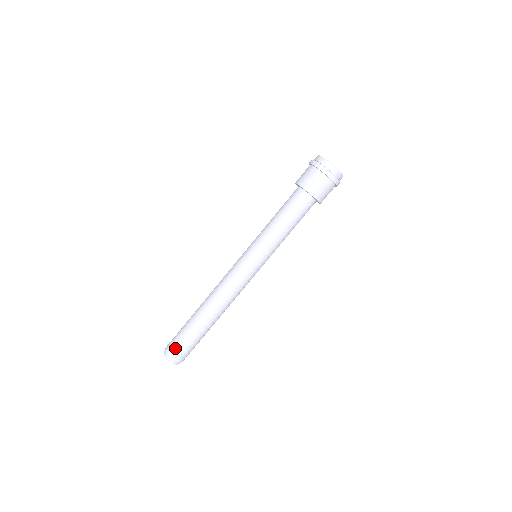
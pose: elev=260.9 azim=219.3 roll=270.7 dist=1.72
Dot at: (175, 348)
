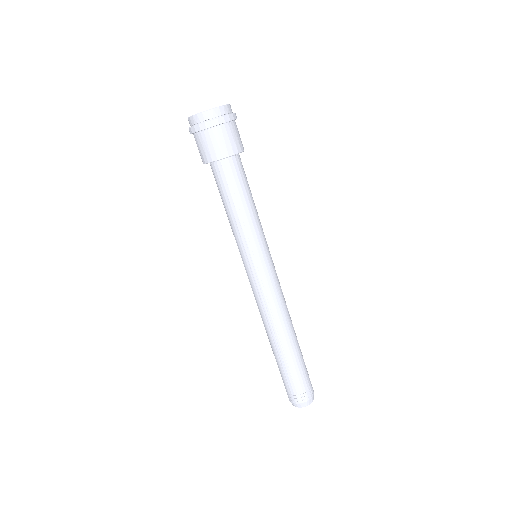
Dot at: (286, 390)
